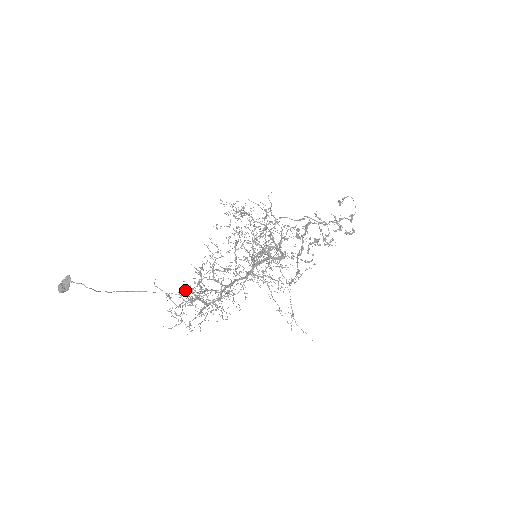
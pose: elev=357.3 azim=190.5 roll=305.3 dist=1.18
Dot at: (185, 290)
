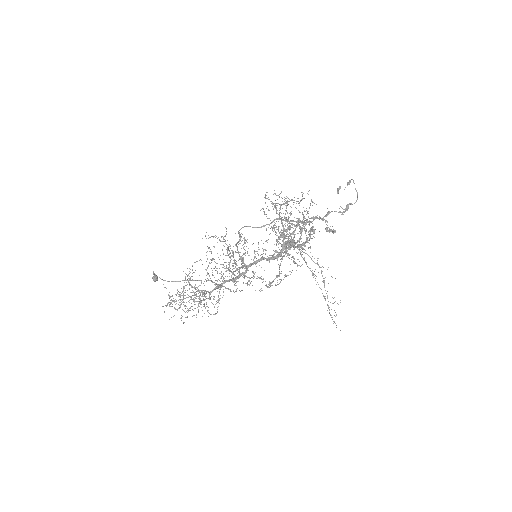
Dot at: occluded
